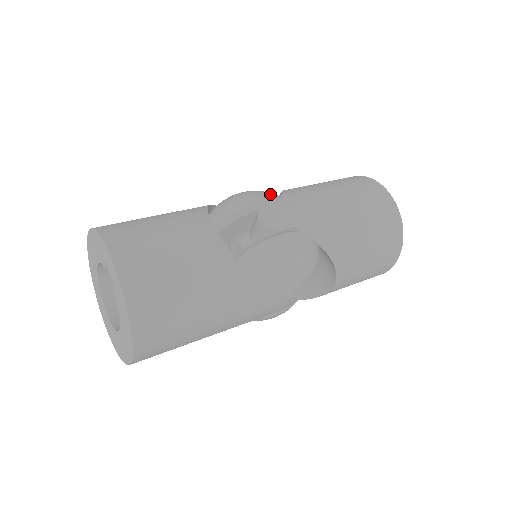
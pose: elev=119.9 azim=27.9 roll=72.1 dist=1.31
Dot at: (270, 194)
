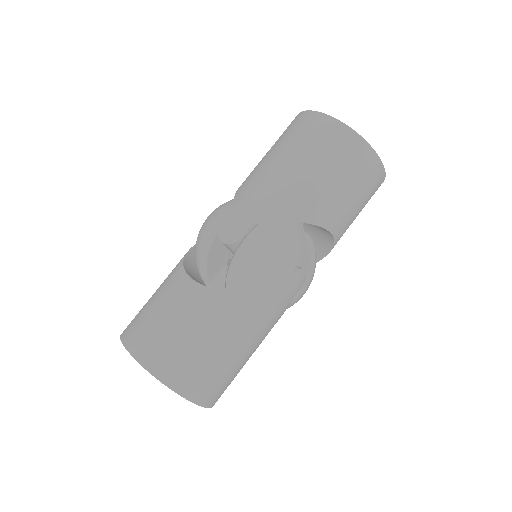
Dot at: (223, 207)
